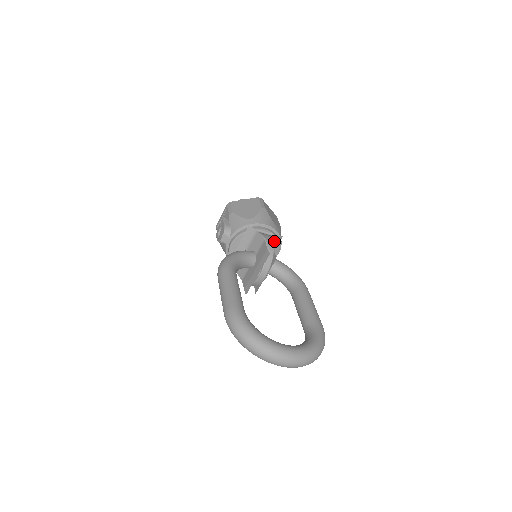
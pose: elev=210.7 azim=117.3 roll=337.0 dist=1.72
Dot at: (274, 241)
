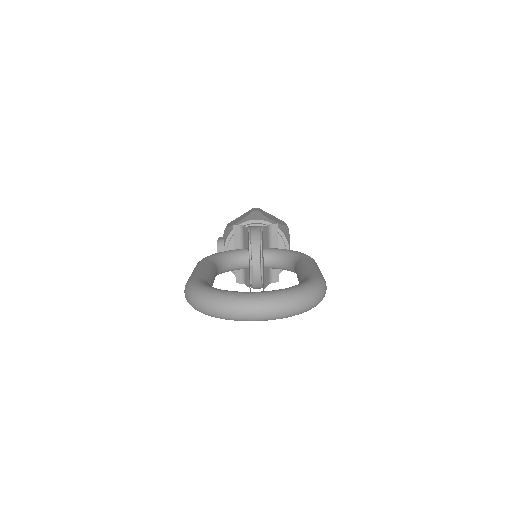
Dot at: (263, 228)
